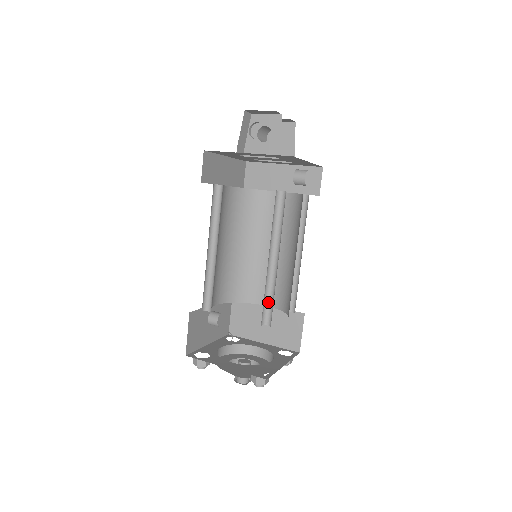
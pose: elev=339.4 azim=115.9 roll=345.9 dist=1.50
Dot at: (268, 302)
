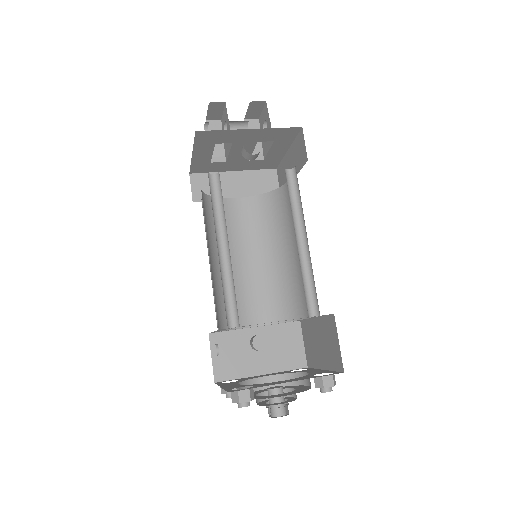
Dot at: (235, 298)
